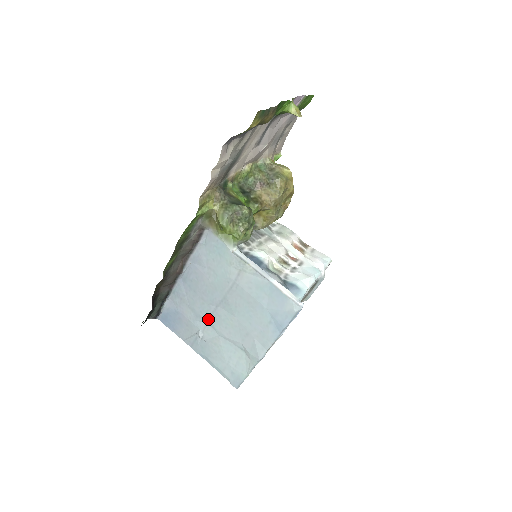
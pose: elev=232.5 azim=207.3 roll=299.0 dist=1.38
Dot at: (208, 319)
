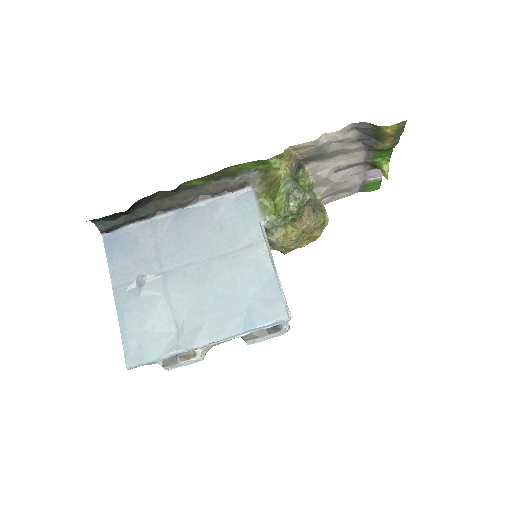
Dot at: (167, 270)
